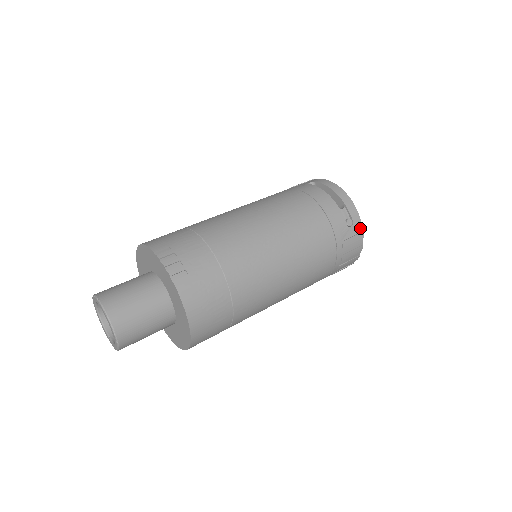
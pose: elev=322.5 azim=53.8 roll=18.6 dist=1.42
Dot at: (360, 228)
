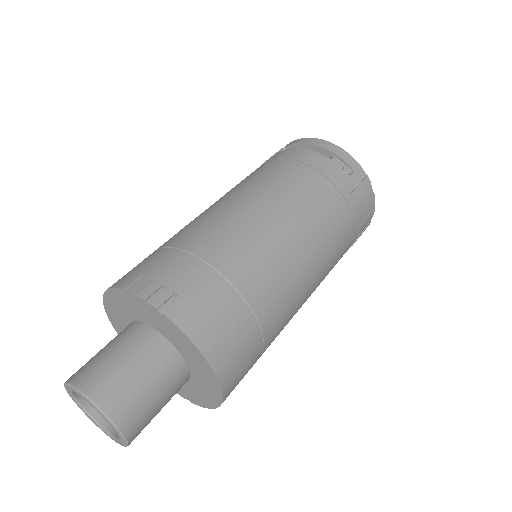
Dot at: (362, 173)
